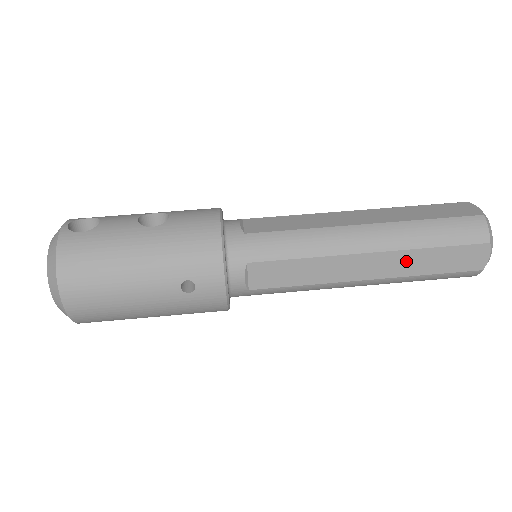
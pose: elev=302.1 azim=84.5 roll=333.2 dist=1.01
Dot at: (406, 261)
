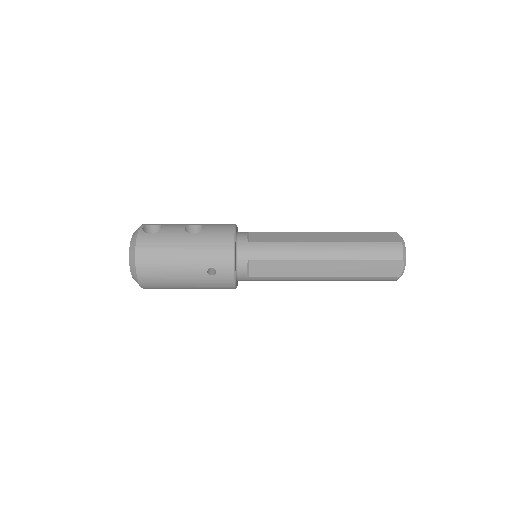
Dot at: (349, 267)
